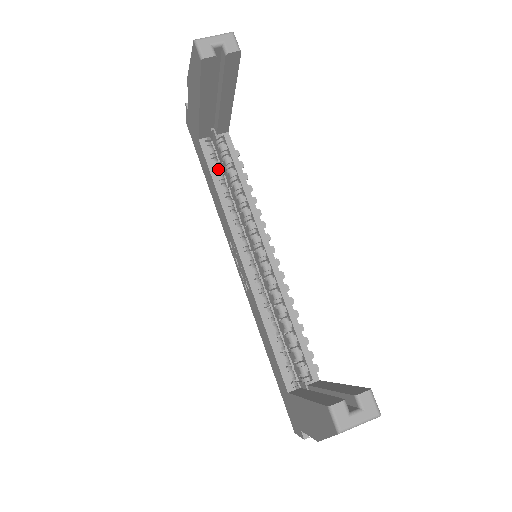
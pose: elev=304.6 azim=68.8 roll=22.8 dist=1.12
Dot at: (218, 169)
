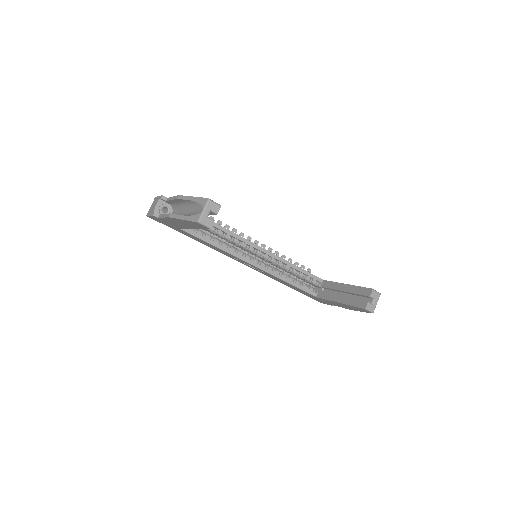
Dot at: (202, 233)
